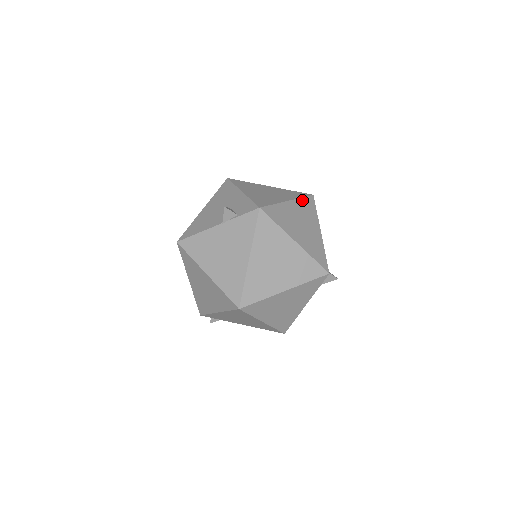
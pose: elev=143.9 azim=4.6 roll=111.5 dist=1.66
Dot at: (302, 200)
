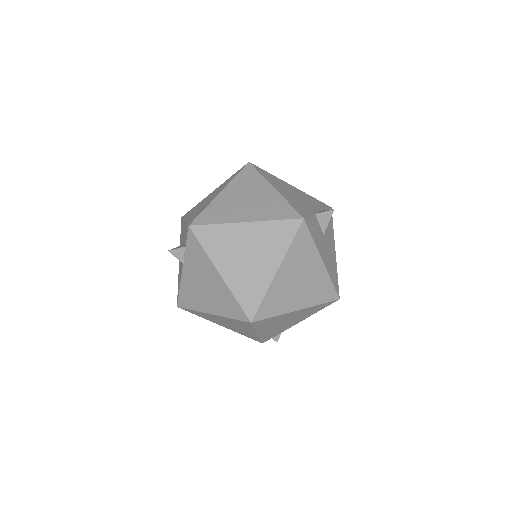
Dot at: (237, 178)
